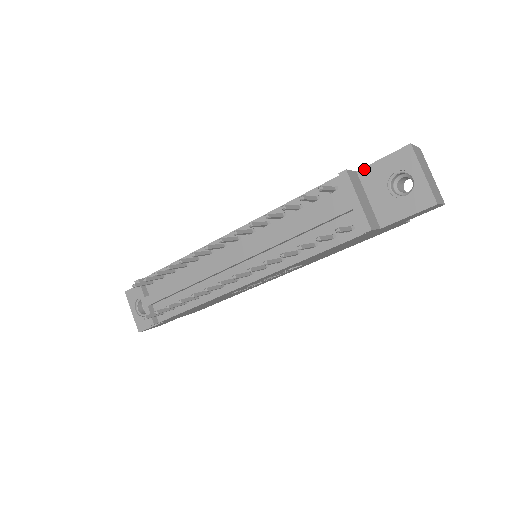
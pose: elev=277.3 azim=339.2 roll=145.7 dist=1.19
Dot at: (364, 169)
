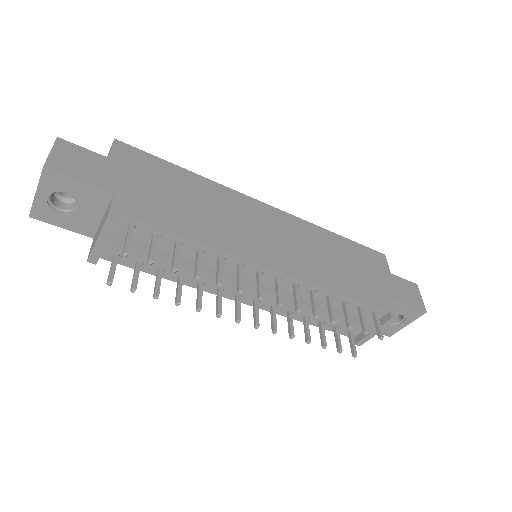
Dot at: (396, 301)
